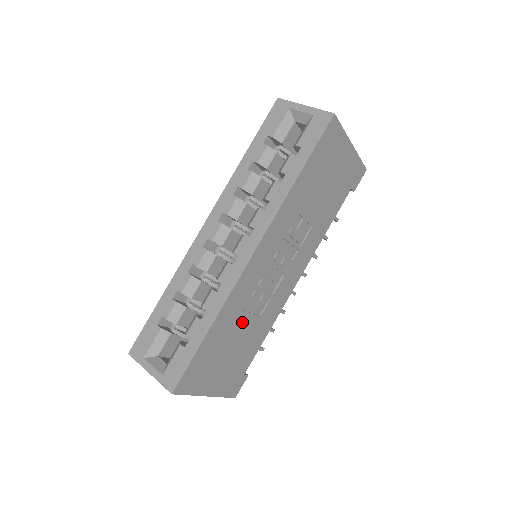
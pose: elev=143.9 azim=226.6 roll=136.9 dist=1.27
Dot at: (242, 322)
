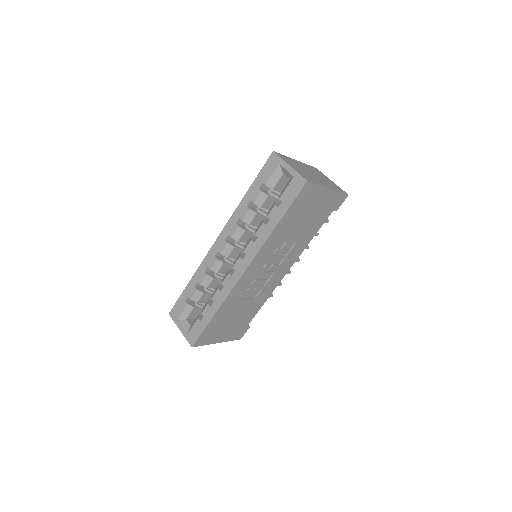
Dot at: (240, 305)
